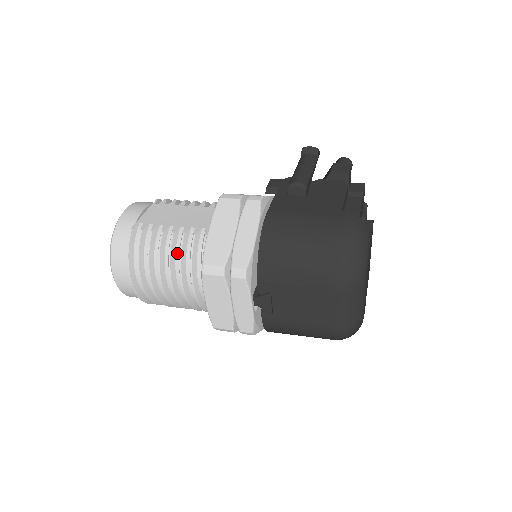
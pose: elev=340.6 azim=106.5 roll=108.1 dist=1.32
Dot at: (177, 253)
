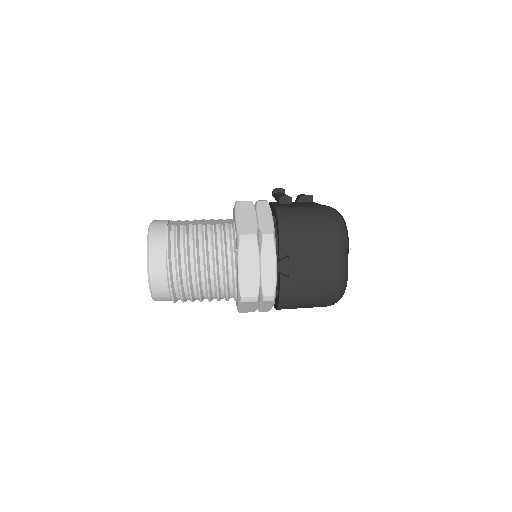
Dot at: (209, 239)
